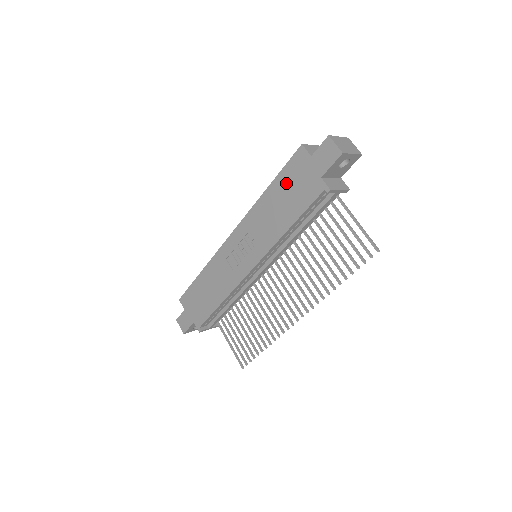
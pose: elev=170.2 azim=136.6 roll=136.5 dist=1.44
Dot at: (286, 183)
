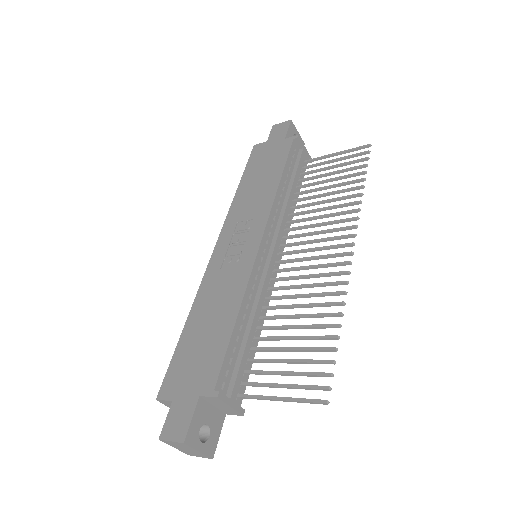
Dot at: (255, 167)
